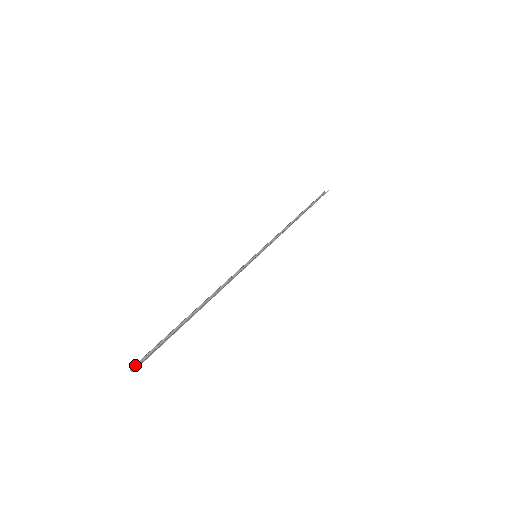
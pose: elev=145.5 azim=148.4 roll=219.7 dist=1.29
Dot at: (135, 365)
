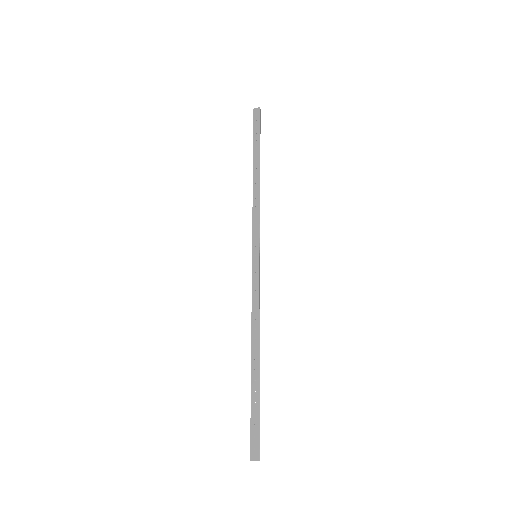
Dot at: (259, 458)
